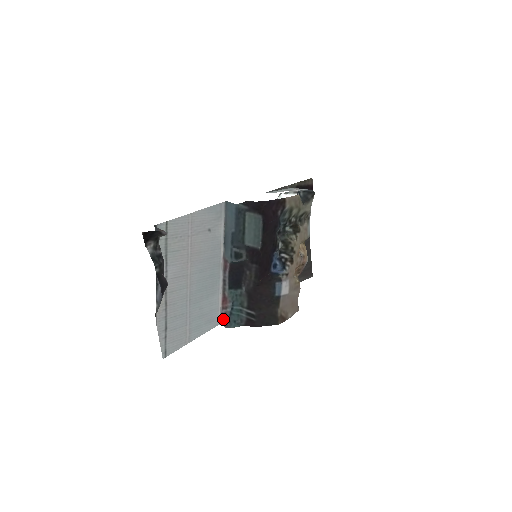
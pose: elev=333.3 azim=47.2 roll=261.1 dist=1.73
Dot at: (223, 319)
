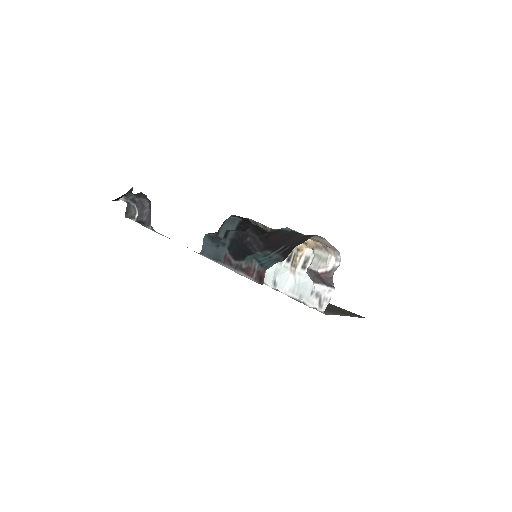
Dot at: (259, 276)
